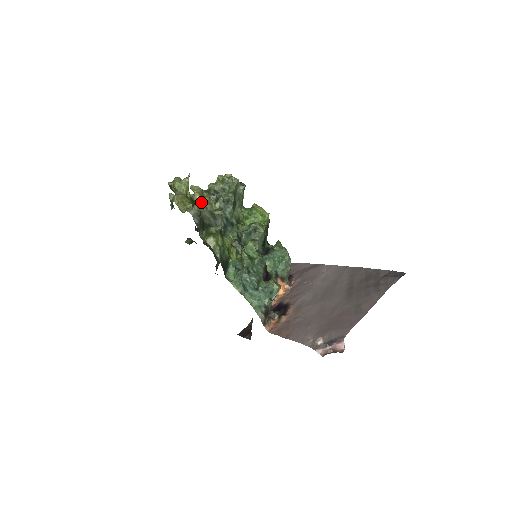
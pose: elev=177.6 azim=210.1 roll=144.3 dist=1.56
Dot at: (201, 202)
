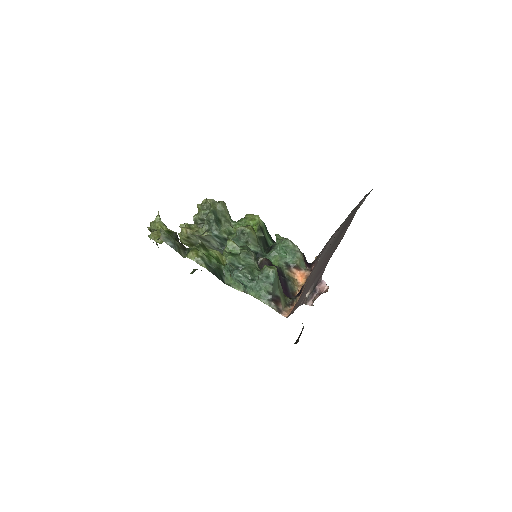
Dot at: (188, 233)
